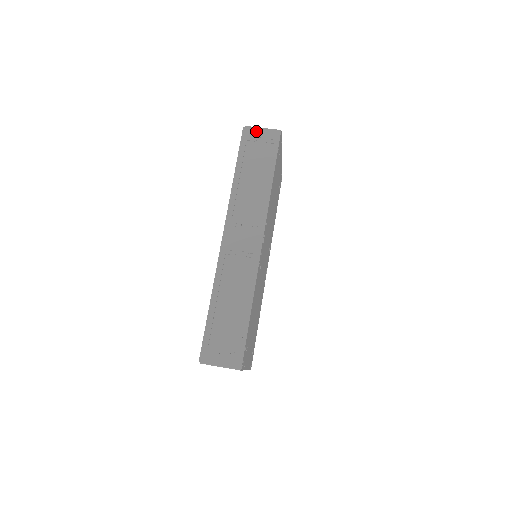
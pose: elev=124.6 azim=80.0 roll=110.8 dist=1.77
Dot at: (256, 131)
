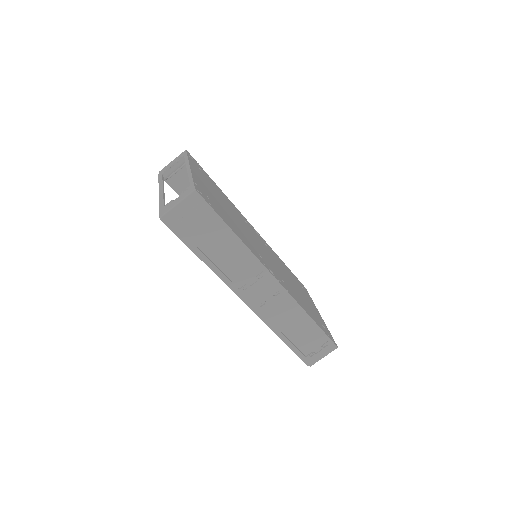
Dot at: (176, 212)
